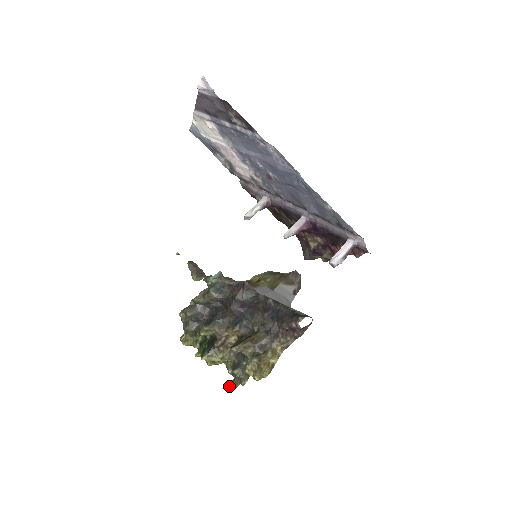
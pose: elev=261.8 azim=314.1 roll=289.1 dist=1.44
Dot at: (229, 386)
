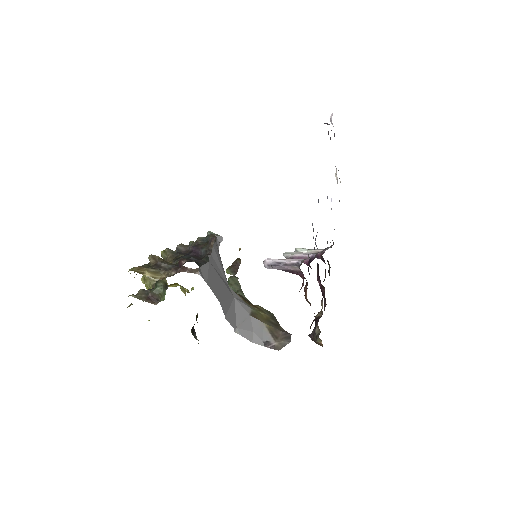
Dot at: occluded
